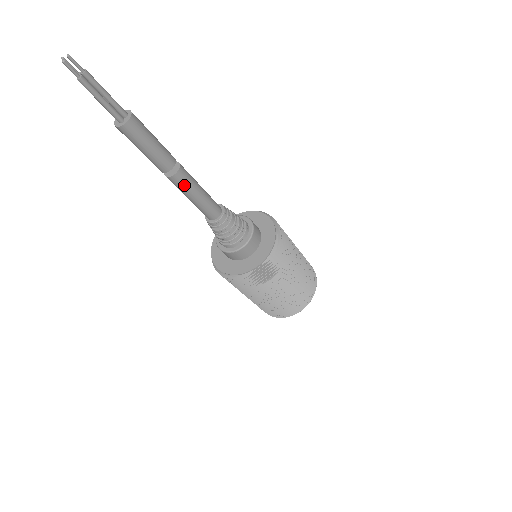
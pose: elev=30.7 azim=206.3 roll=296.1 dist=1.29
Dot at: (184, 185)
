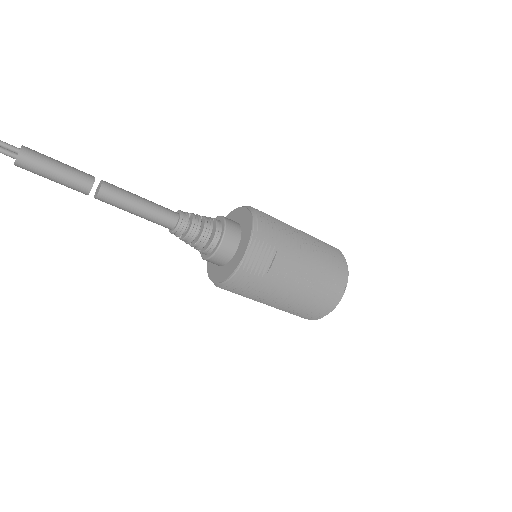
Dot at: (117, 198)
